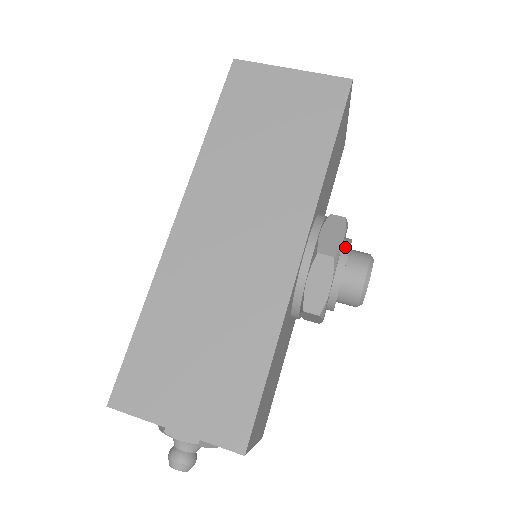
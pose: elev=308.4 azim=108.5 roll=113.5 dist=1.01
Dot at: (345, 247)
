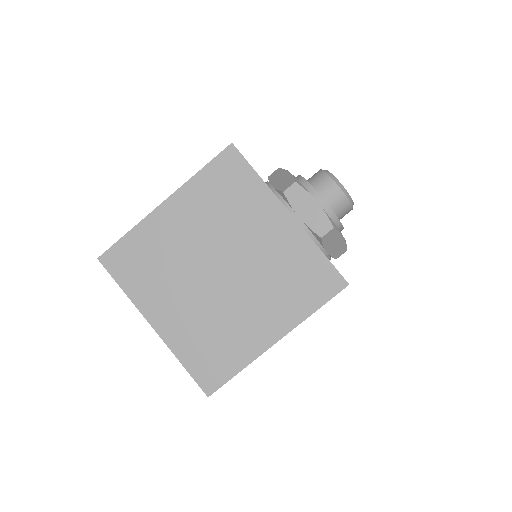
Dot at: (339, 228)
